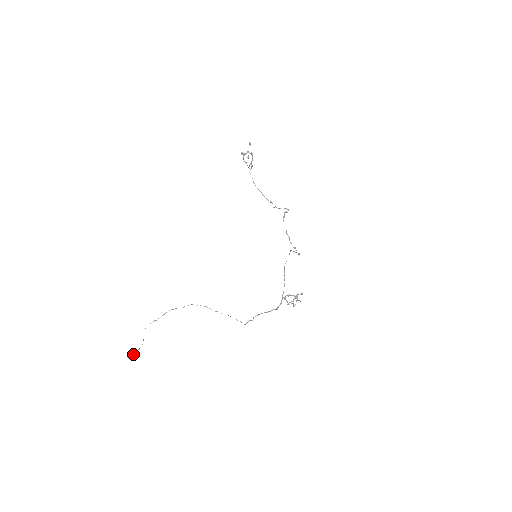
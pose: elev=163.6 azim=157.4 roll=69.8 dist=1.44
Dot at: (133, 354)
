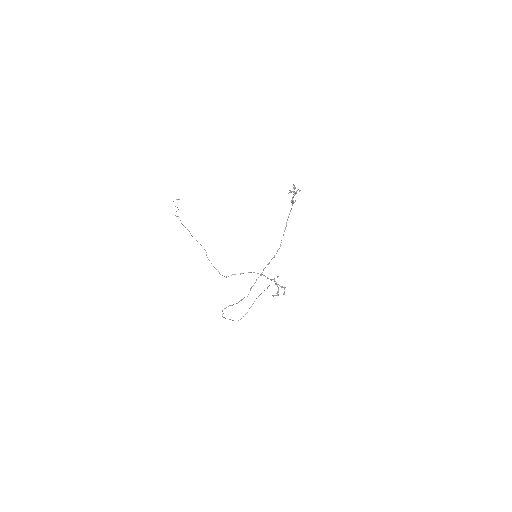
Dot at: occluded
